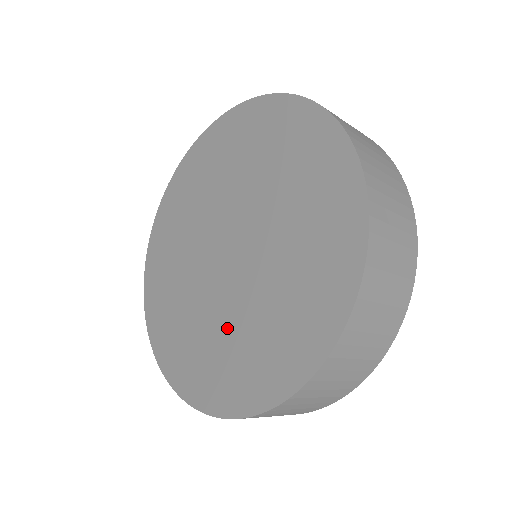
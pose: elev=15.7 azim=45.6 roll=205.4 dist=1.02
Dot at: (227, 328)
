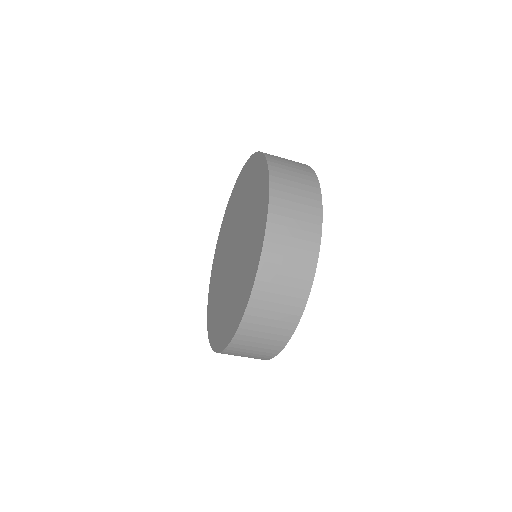
Dot at: (222, 299)
